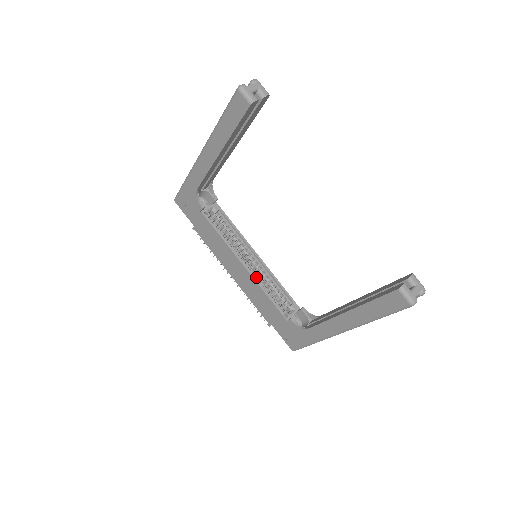
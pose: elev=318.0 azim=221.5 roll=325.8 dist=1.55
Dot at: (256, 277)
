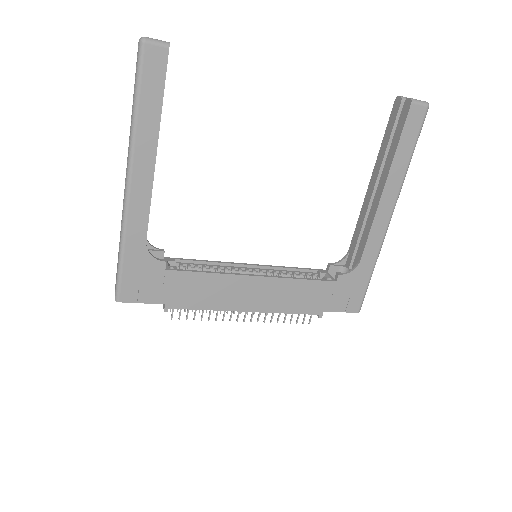
Dot at: occluded
